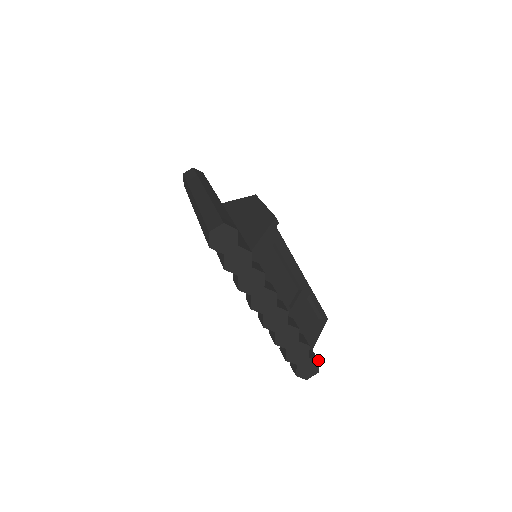
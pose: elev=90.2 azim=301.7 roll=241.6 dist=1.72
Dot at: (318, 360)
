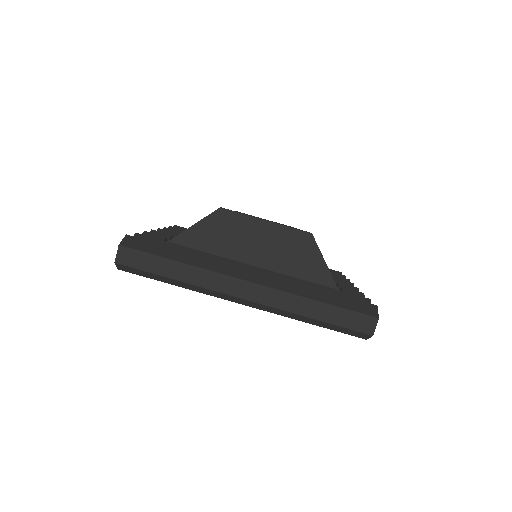
Dot at: (341, 273)
